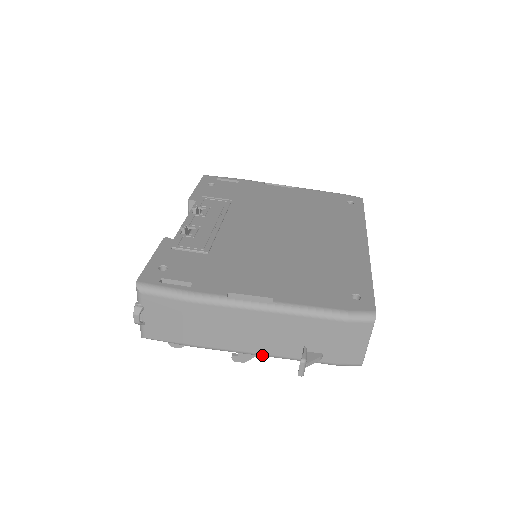
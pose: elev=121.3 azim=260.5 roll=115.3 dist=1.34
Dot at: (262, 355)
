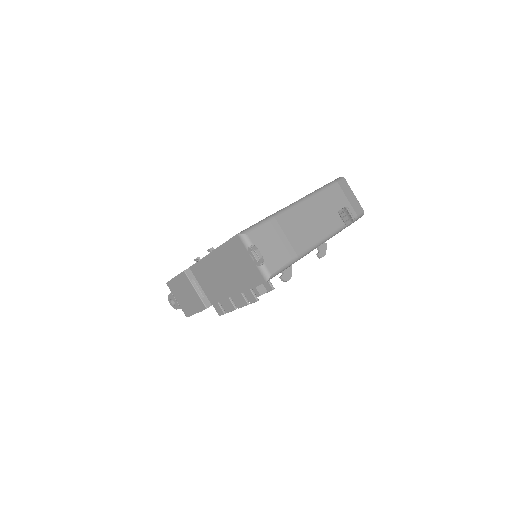
Dot at: (329, 236)
